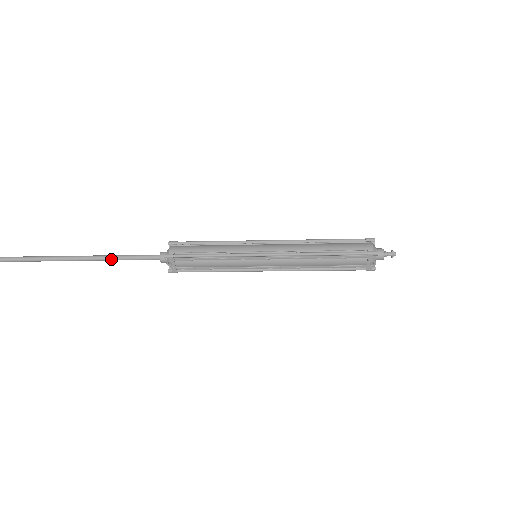
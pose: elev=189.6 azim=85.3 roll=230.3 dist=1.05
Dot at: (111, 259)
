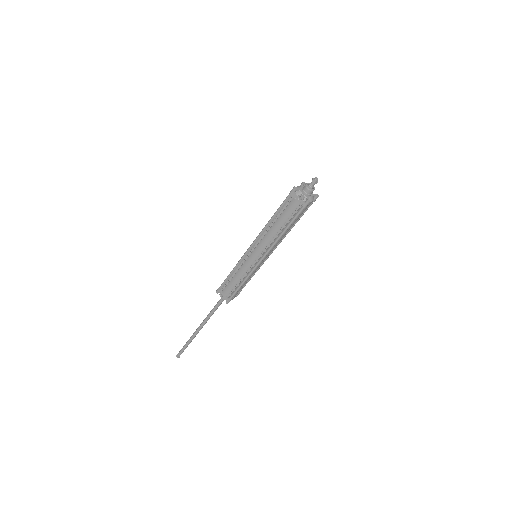
Dot at: (208, 316)
